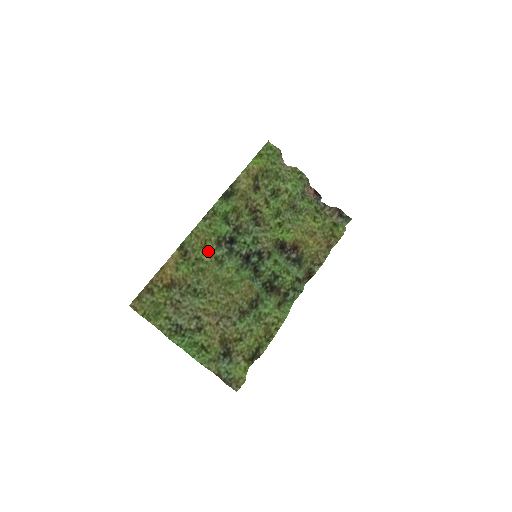
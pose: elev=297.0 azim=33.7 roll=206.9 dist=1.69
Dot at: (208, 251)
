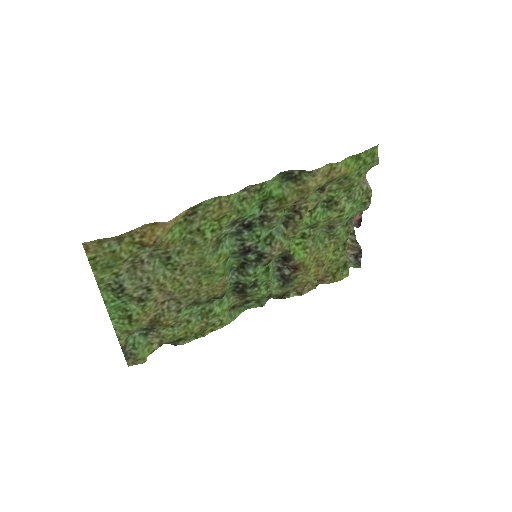
Dot at: (217, 227)
